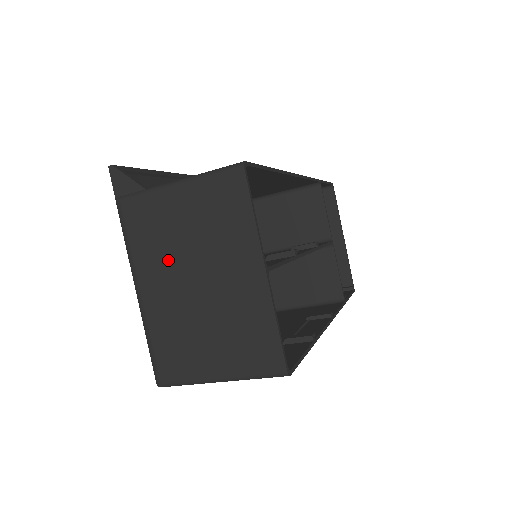
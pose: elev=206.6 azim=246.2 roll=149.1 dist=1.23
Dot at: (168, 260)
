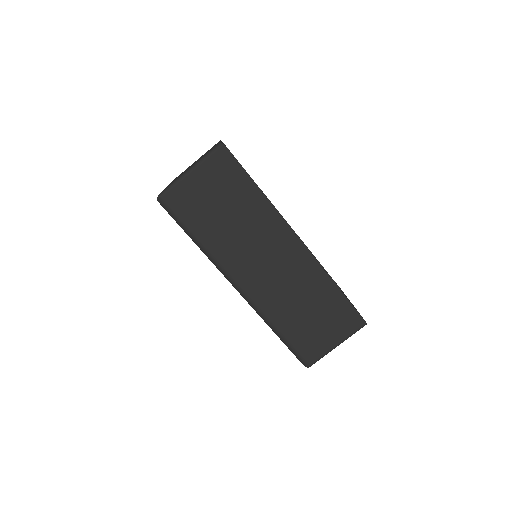
Dot at: occluded
